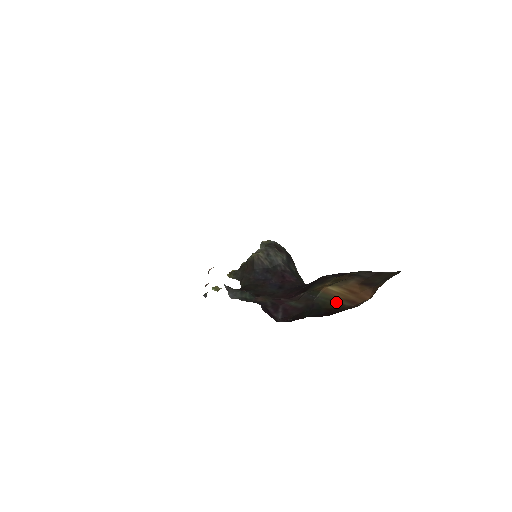
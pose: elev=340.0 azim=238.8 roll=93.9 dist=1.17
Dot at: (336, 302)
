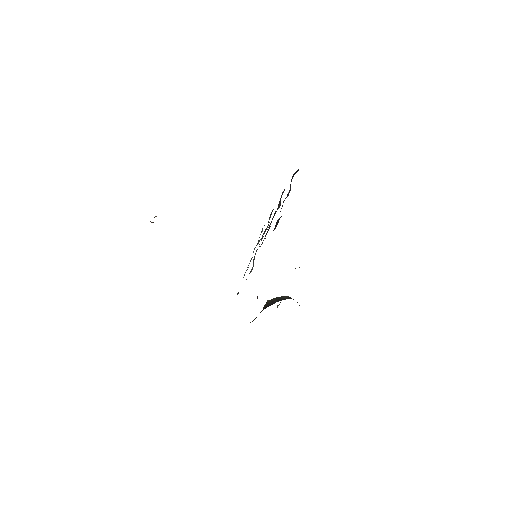
Dot at: occluded
